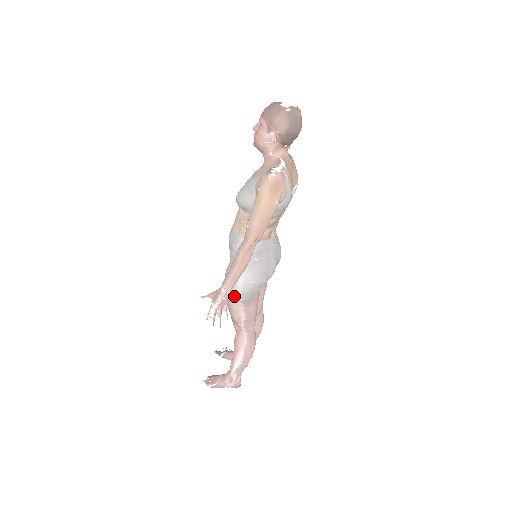
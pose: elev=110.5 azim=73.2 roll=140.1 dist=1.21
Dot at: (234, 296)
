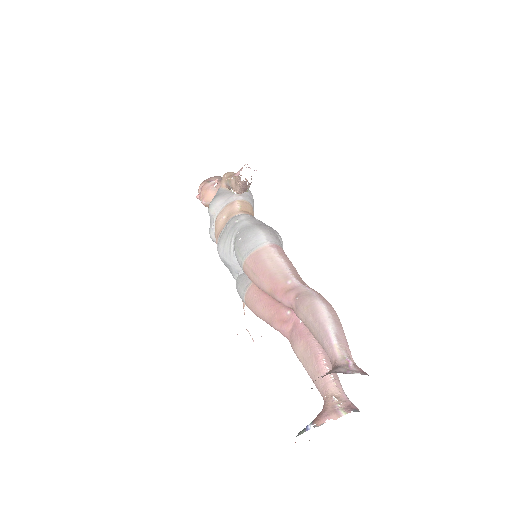
Dot at: (260, 244)
